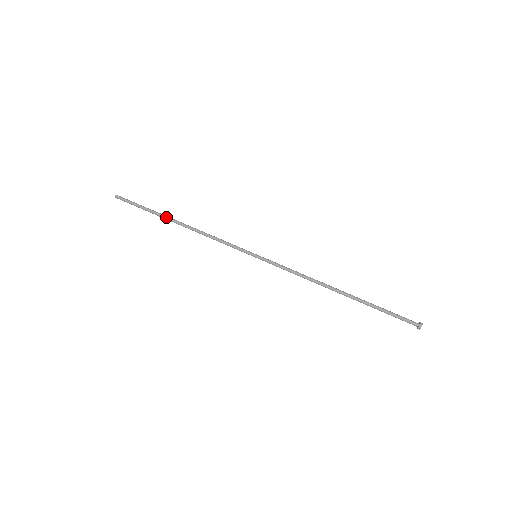
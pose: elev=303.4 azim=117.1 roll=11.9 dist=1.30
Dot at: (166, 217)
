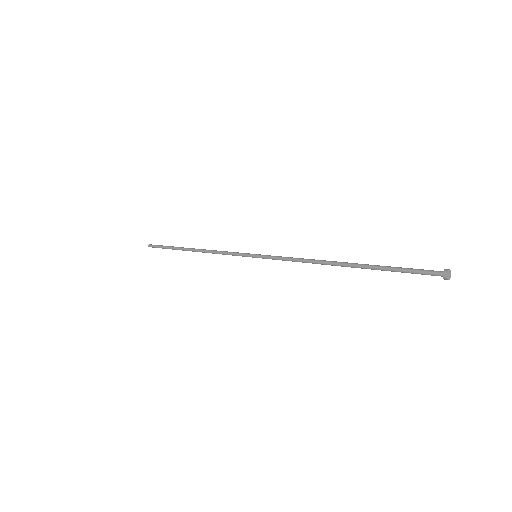
Dot at: (183, 248)
